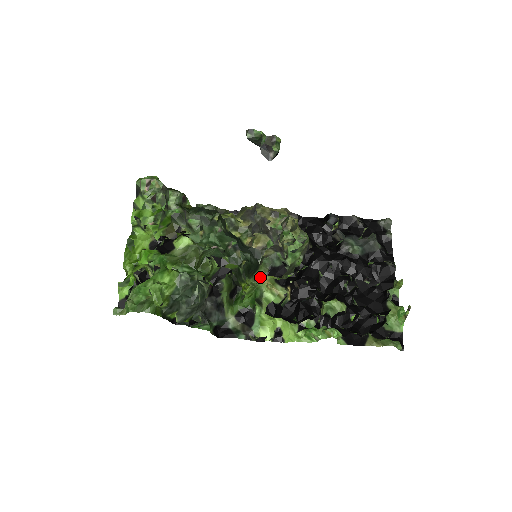
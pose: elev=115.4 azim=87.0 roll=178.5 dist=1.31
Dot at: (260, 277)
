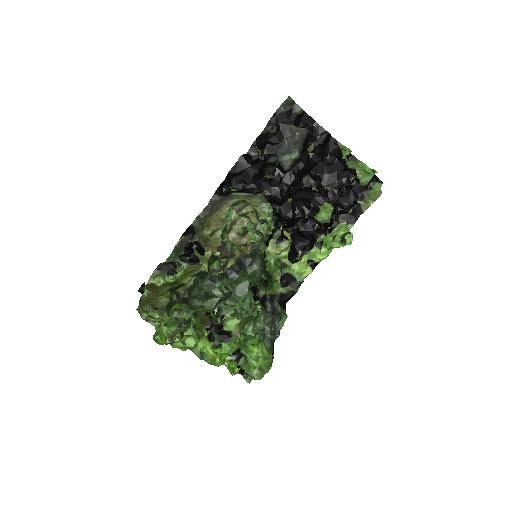
Dot at: (265, 253)
